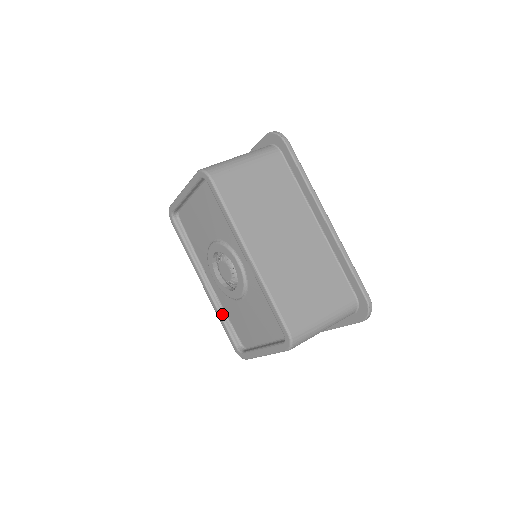
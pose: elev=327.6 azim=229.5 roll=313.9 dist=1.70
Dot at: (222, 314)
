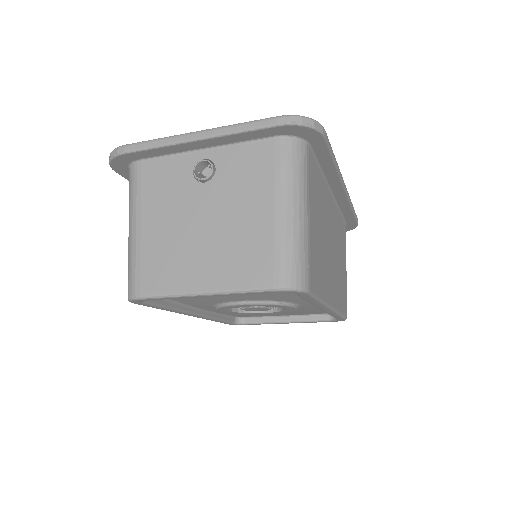
Dot at: (218, 318)
